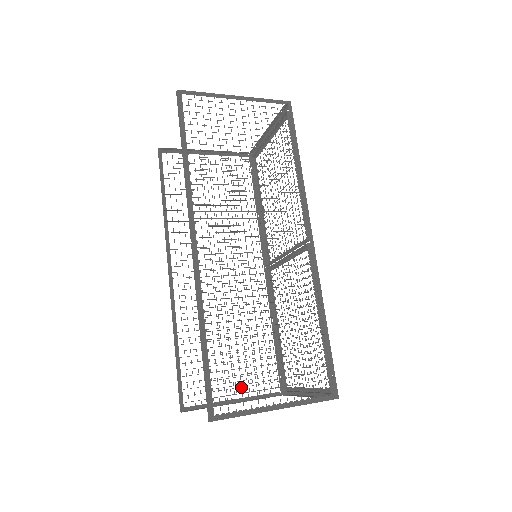
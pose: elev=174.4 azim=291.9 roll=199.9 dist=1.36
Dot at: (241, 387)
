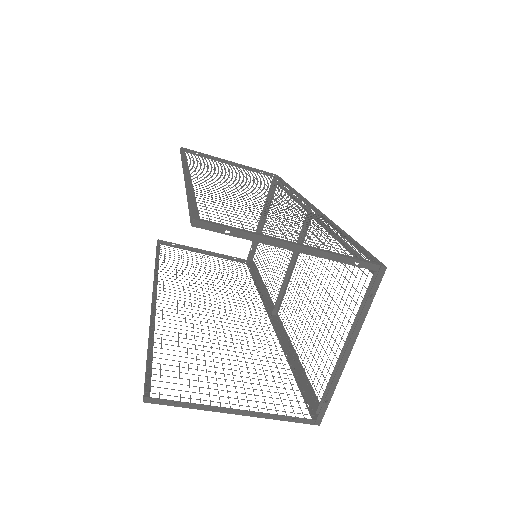
Dot at: occluded
